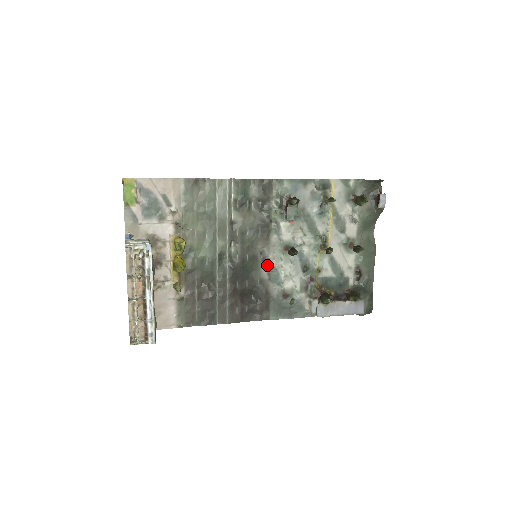
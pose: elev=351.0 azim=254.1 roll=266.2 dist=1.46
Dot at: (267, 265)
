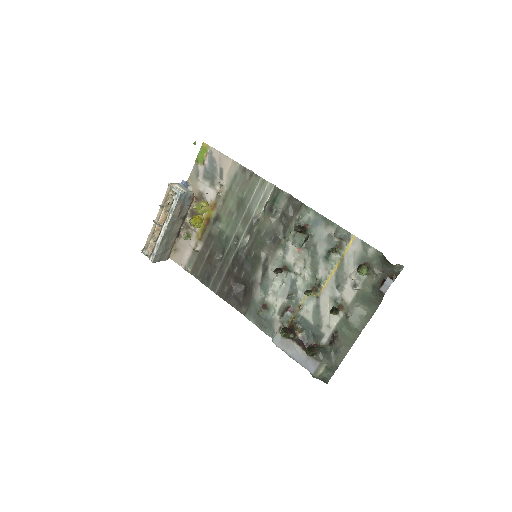
Dot at: (264, 271)
